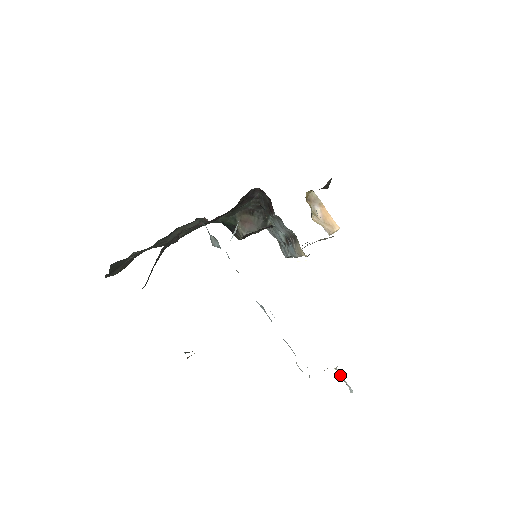
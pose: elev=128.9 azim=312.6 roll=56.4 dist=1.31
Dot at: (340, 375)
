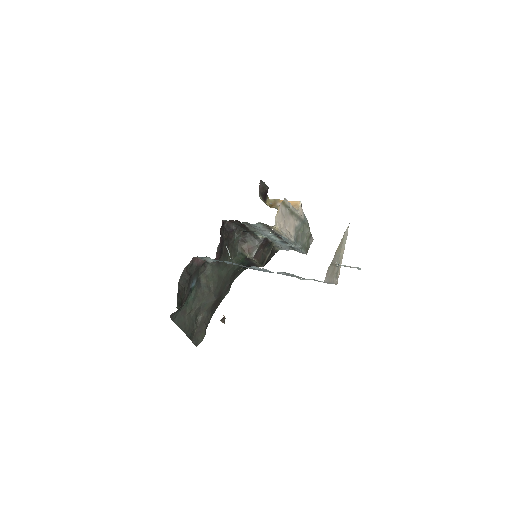
Dot at: occluded
